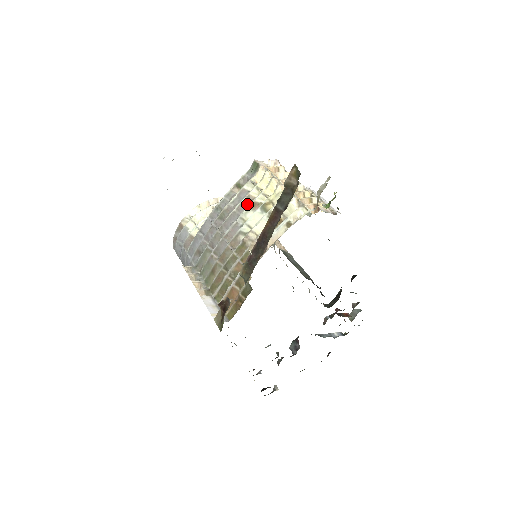
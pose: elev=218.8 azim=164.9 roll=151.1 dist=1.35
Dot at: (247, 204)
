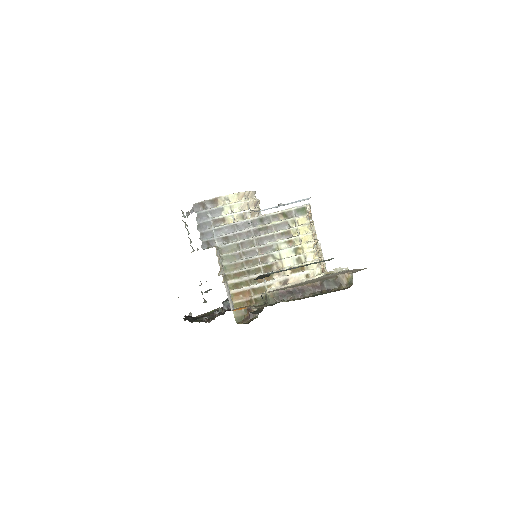
Dot at: (285, 235)
